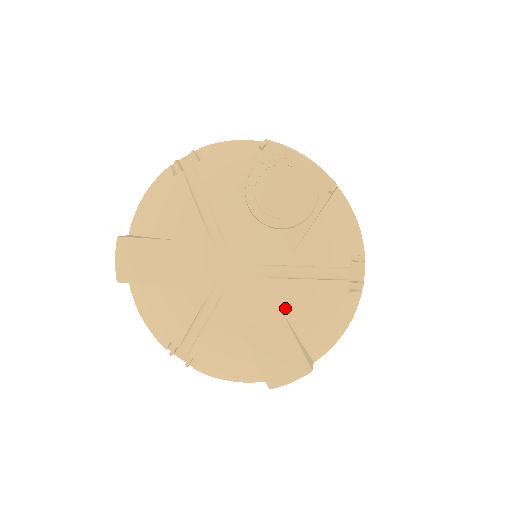
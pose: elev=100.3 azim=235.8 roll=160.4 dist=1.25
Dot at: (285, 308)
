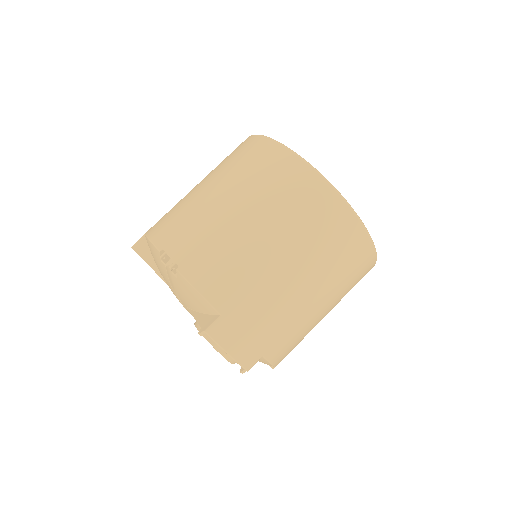
Dot at: occluded
